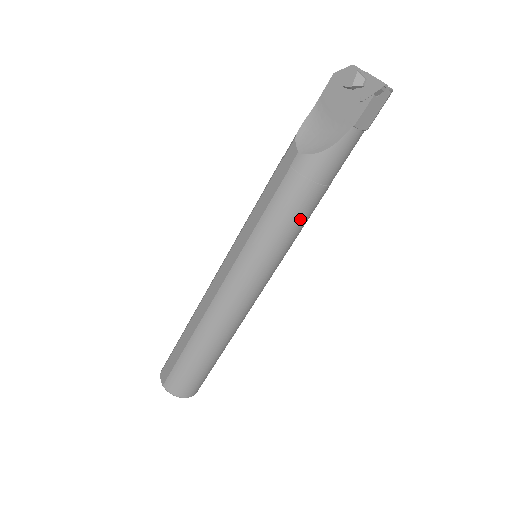
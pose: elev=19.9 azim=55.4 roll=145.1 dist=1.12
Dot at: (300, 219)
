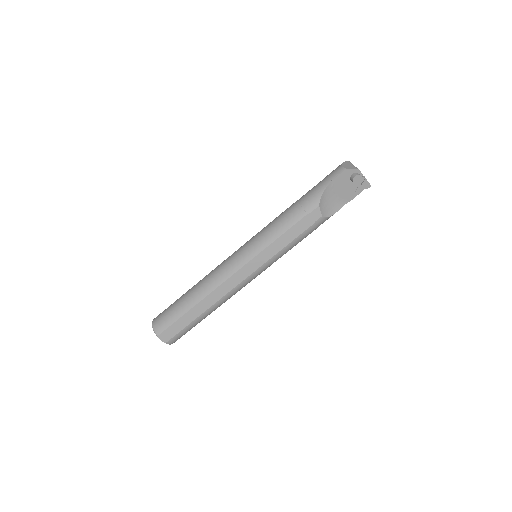
Dot at: occluded
